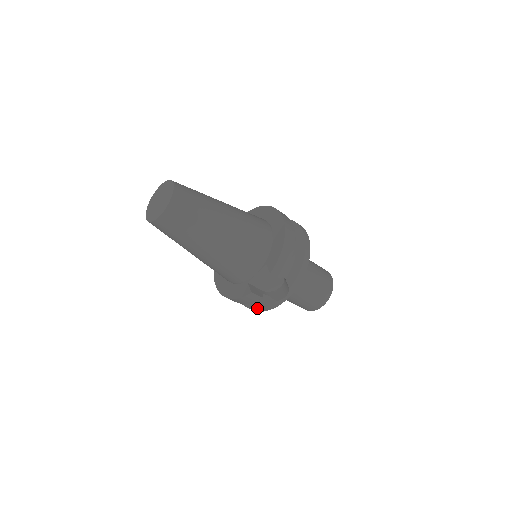
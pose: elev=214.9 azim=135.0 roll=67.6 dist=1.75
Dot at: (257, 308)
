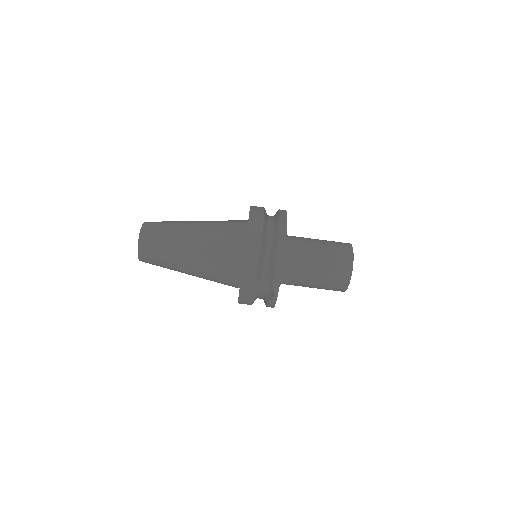
Dot at: (266, 306)
